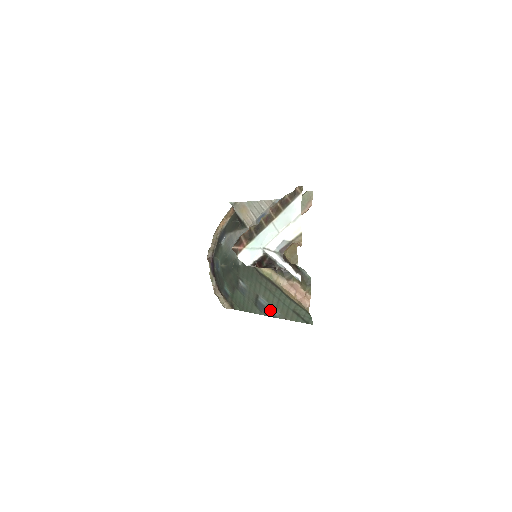
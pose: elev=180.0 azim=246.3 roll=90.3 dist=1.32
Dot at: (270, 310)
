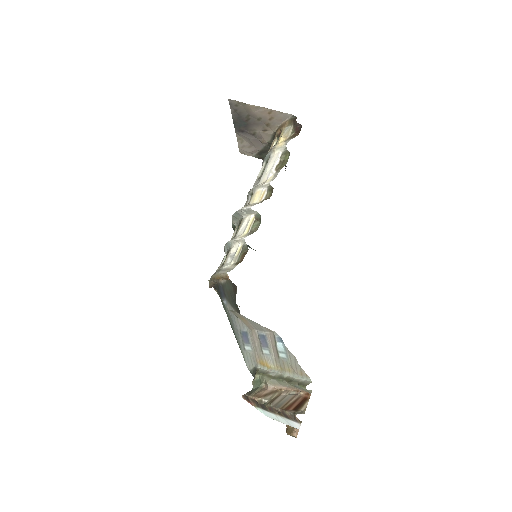
Dot at: occluded
